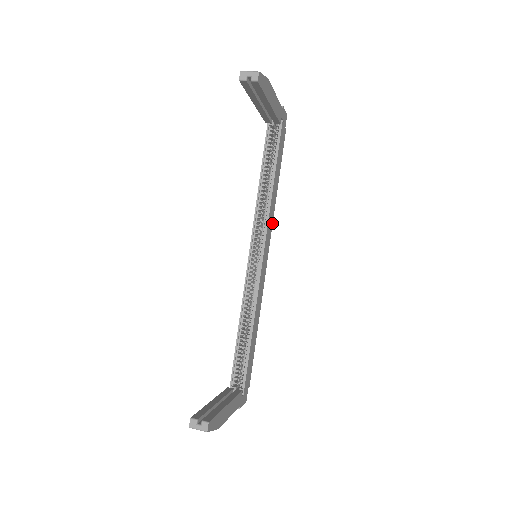
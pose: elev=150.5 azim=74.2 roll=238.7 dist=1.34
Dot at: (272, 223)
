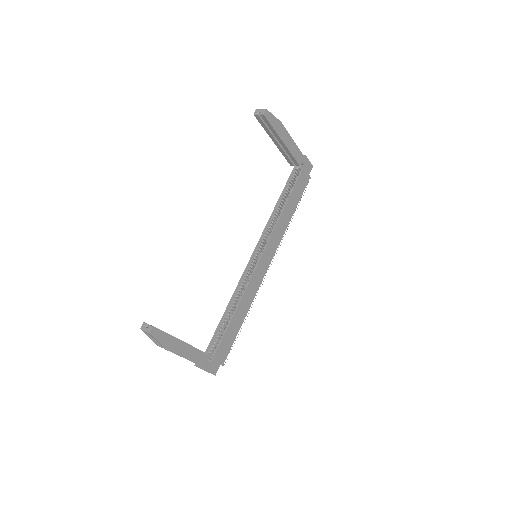
Dot at: (280, 240)
